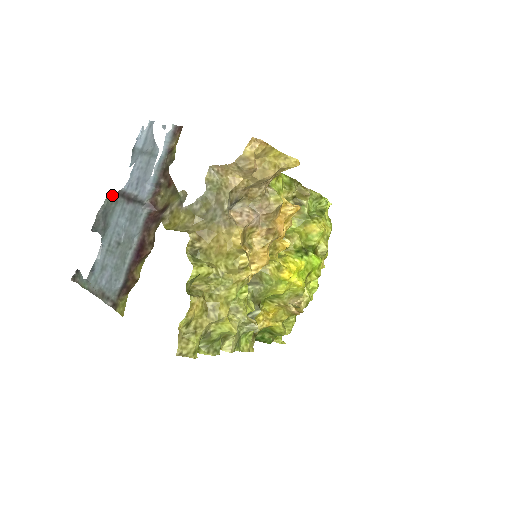
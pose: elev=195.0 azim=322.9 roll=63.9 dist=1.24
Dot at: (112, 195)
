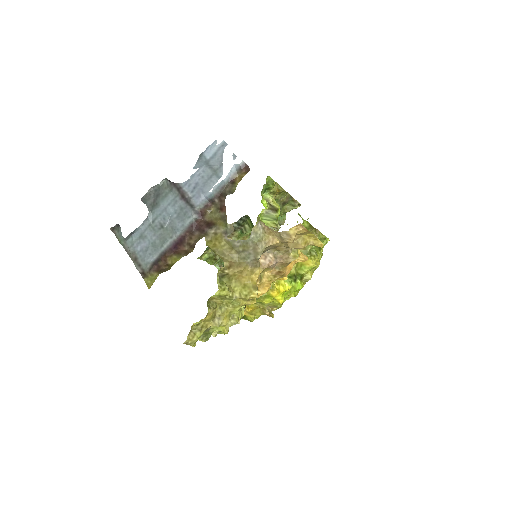
Dot at: (169, 181)
